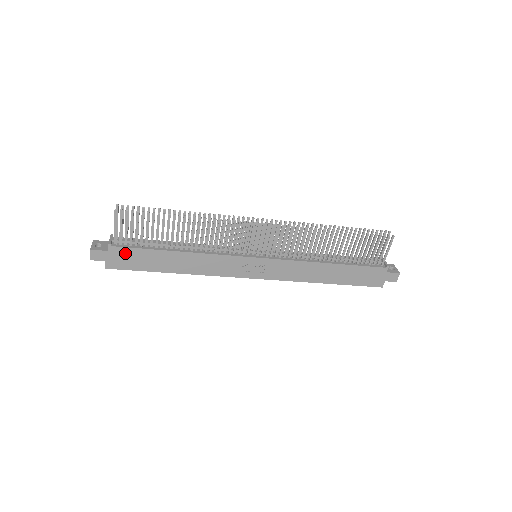
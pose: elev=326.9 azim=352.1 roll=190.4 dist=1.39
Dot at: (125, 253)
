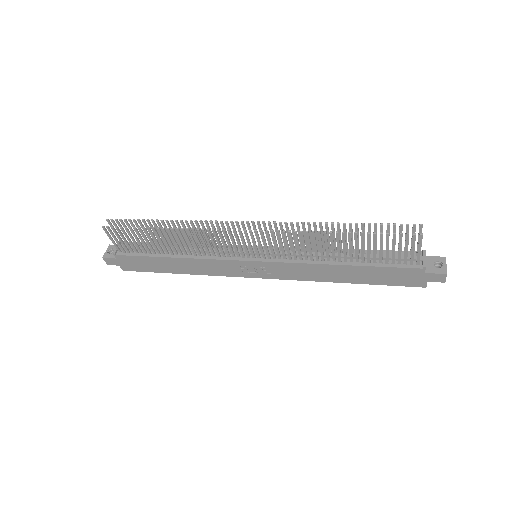
Dot at: (130, 260)
